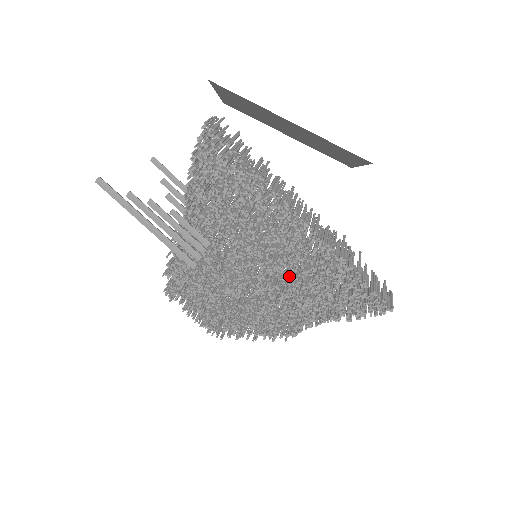
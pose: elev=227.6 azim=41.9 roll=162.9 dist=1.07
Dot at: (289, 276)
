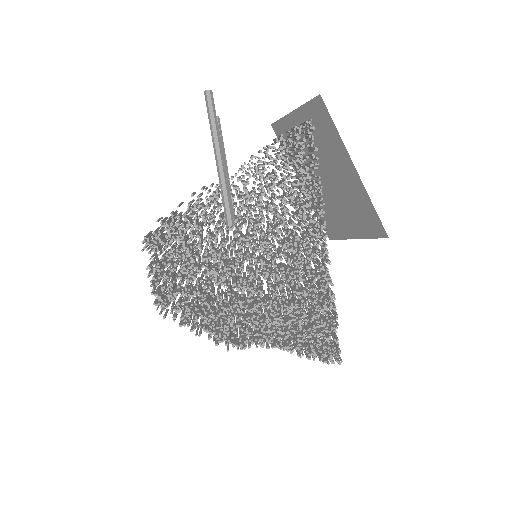
Dot at: (280, 288)
